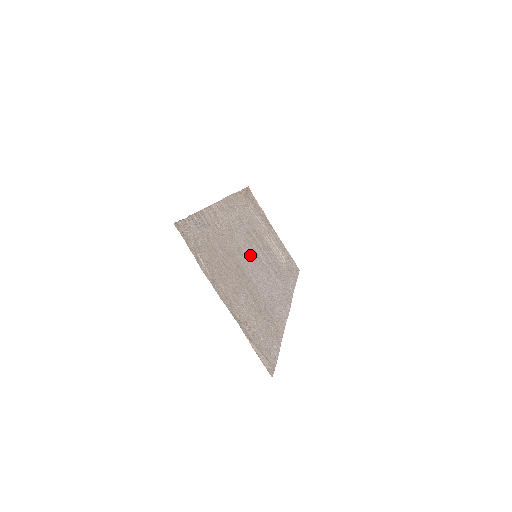
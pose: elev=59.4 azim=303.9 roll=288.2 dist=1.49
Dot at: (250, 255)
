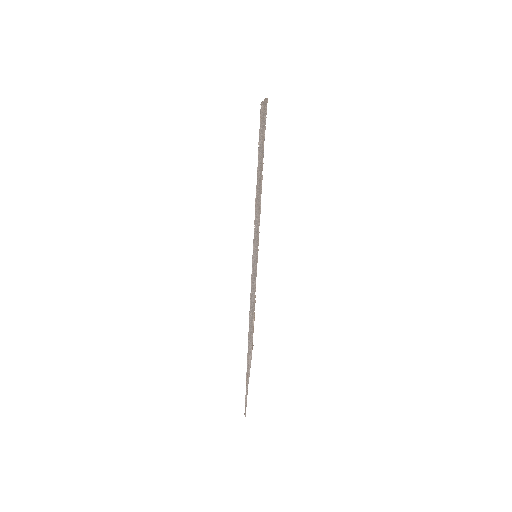
Dot at: occluded
